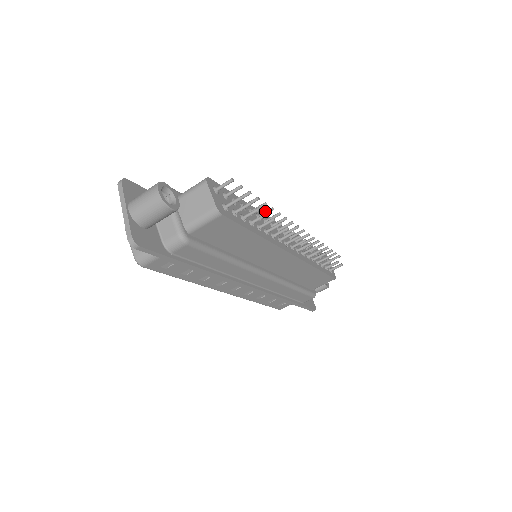
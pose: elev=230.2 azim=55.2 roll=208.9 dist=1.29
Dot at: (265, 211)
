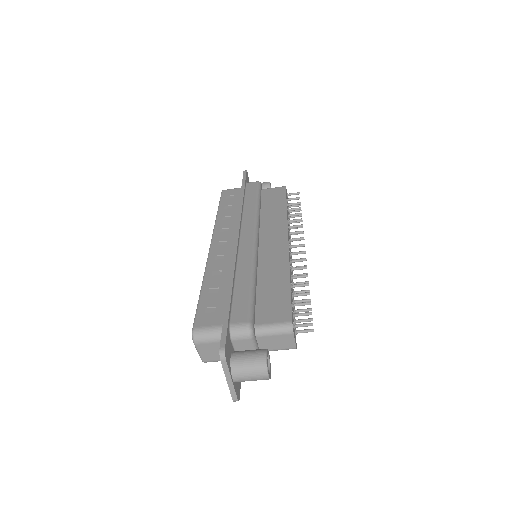
Dot at: (300, 277)
